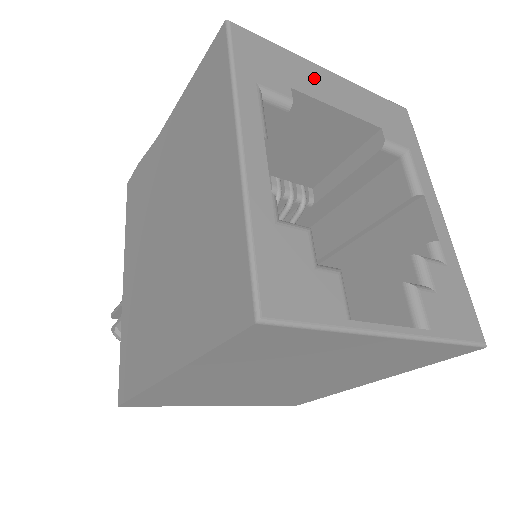
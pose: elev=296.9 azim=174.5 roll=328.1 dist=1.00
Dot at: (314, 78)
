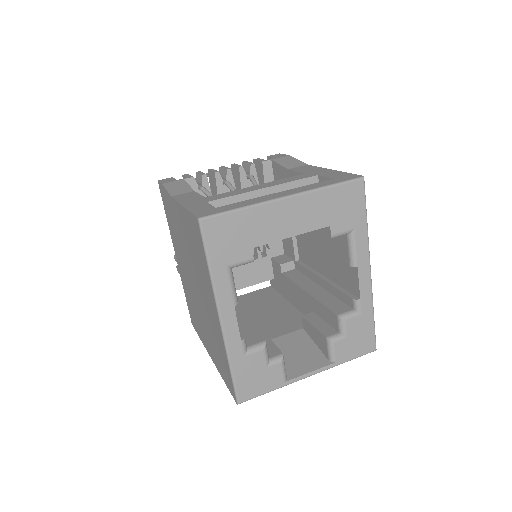
Dot at: (272, 220)
